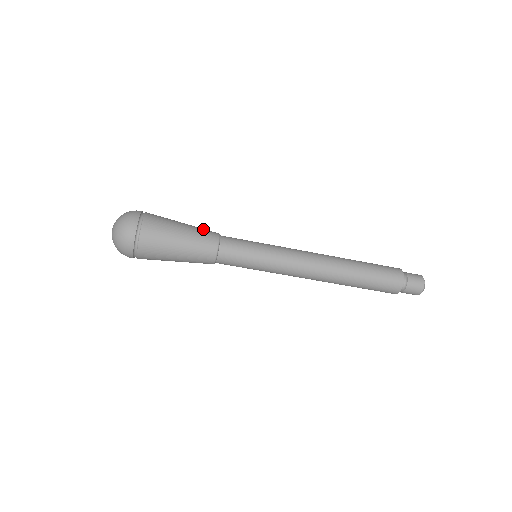
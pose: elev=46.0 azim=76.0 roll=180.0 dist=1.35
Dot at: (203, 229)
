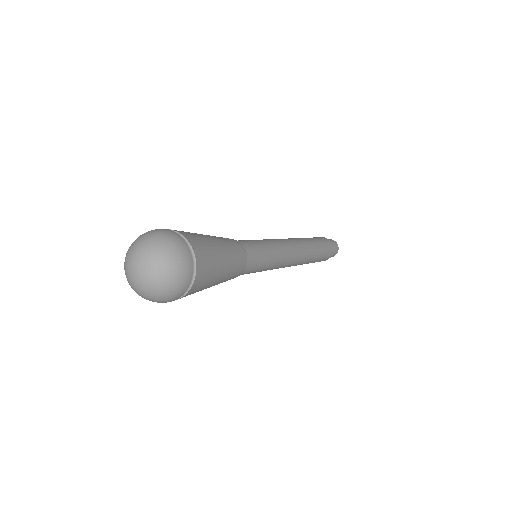
Dot at: (237, 268)
